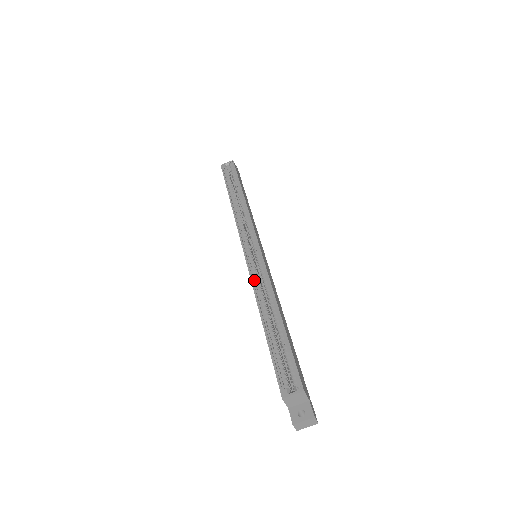
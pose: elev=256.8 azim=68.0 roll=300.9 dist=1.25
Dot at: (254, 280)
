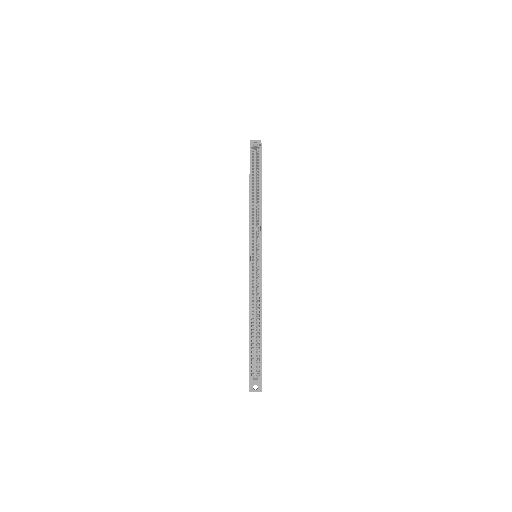
Dot at: (251, 285)
